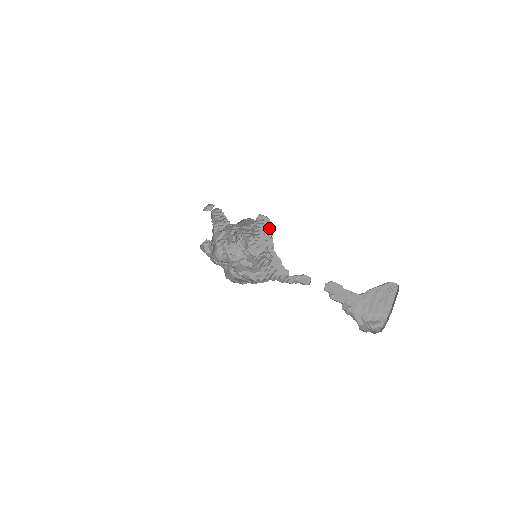
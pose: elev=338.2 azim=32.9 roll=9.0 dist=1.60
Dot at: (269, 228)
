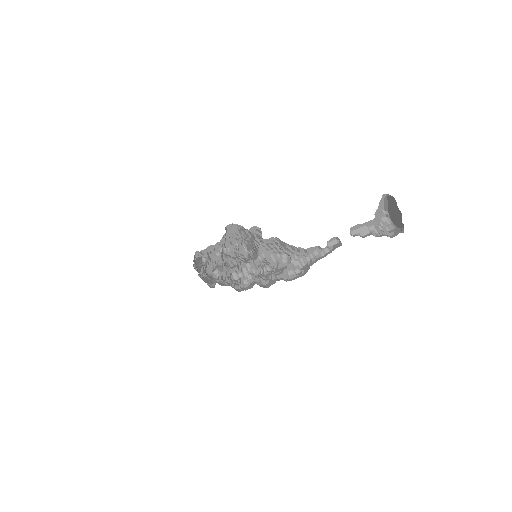
Dot at: (251, 231)
